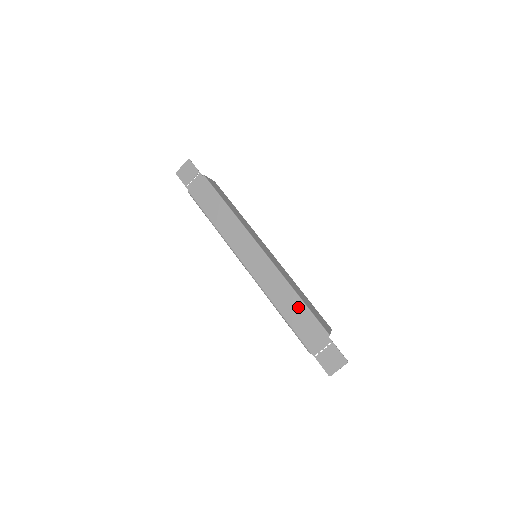
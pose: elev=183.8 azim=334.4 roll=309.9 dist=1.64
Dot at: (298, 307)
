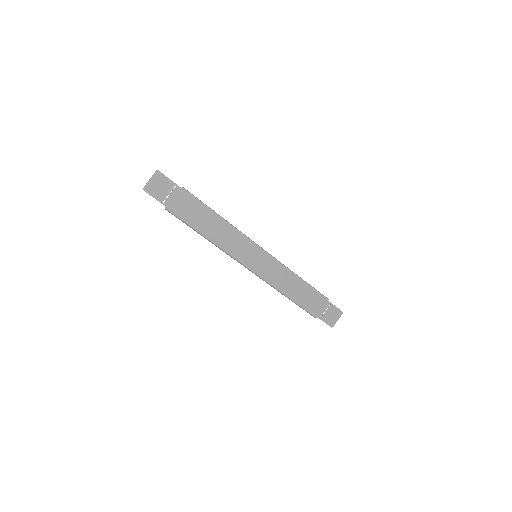
Dot at: (303, 287)
